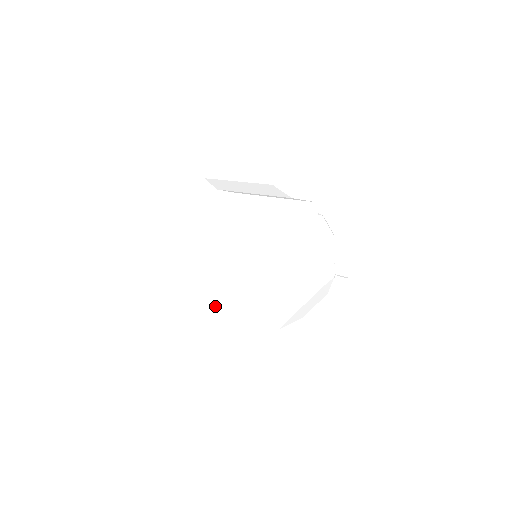
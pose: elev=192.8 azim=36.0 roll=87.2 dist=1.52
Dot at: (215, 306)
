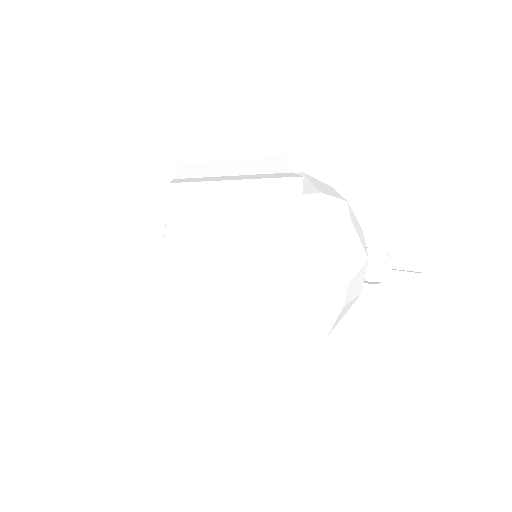
Dot at: (180, 328)
